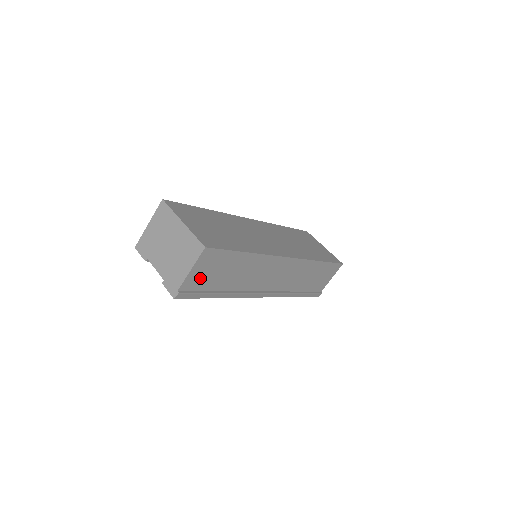
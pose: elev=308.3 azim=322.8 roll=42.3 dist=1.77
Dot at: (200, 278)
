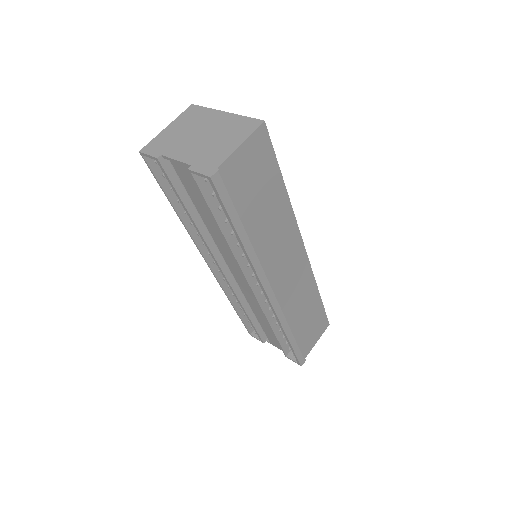
Dot at: (241, 174)
